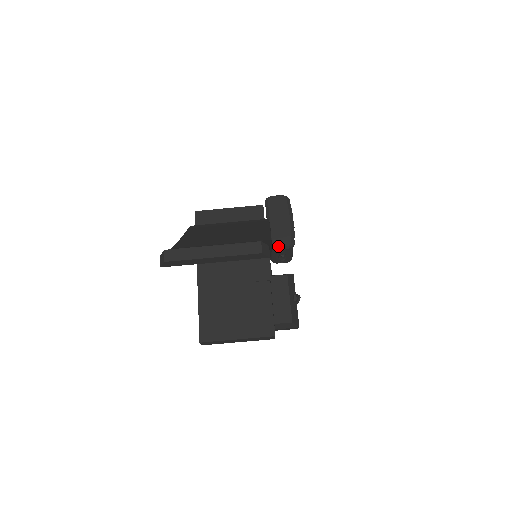
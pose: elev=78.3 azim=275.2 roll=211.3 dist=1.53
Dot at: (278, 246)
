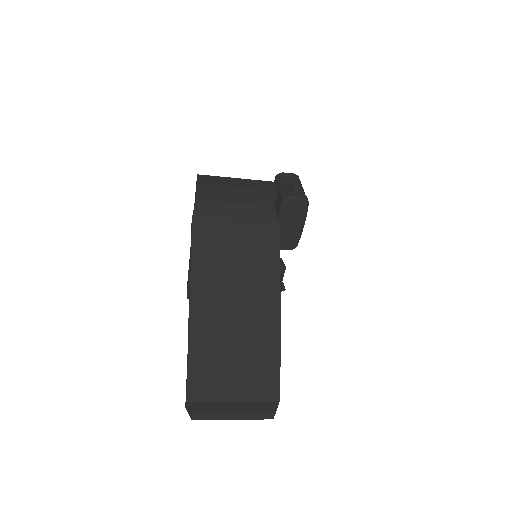
Dot at: (280, 249)
